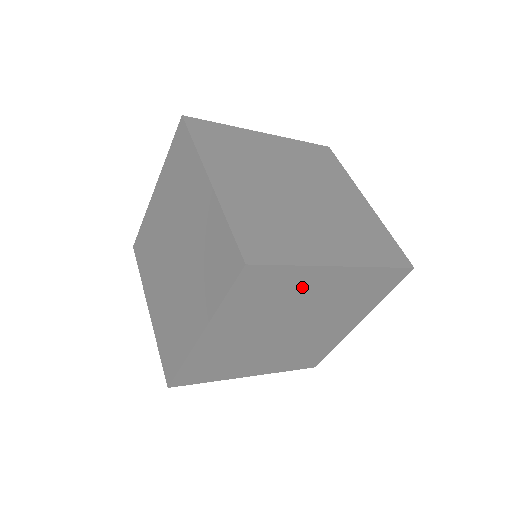
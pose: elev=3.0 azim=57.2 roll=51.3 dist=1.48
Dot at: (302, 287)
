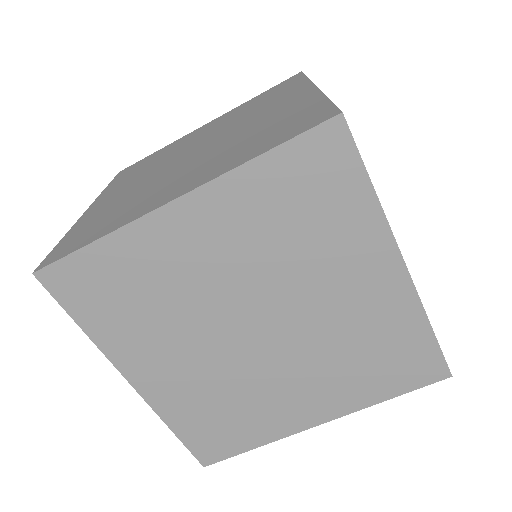
Dot at: (343, 251)
